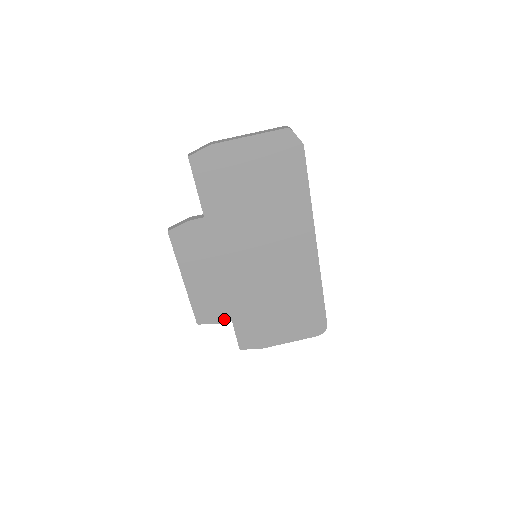
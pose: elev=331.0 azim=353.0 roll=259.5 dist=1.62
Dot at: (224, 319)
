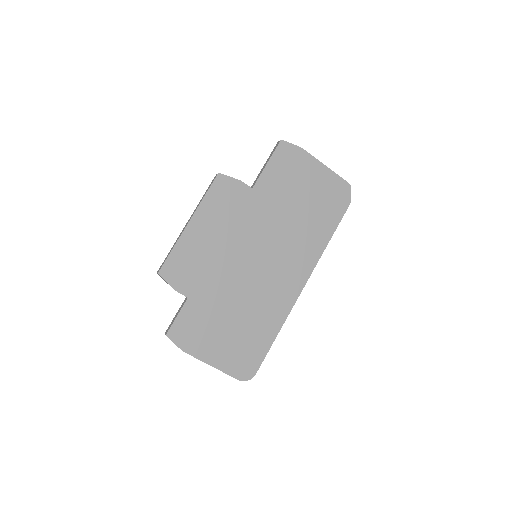
Dot at: (184, 289)
